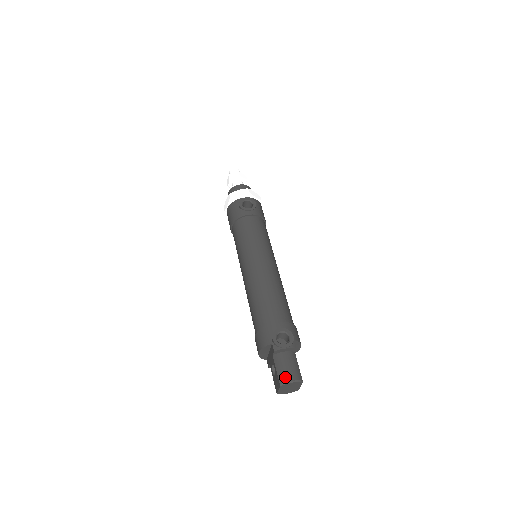
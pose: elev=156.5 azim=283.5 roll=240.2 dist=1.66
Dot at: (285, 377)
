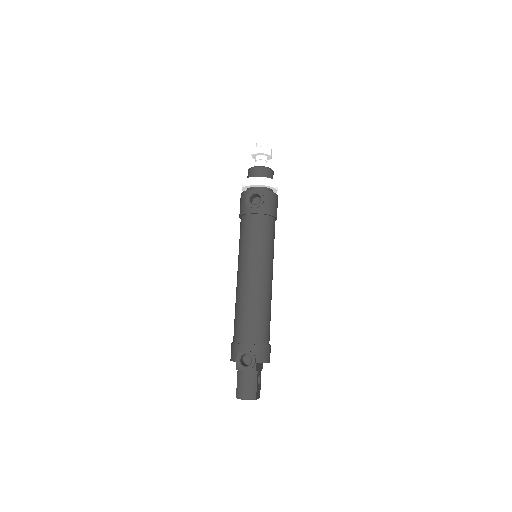
Dot at: (240, 394)
